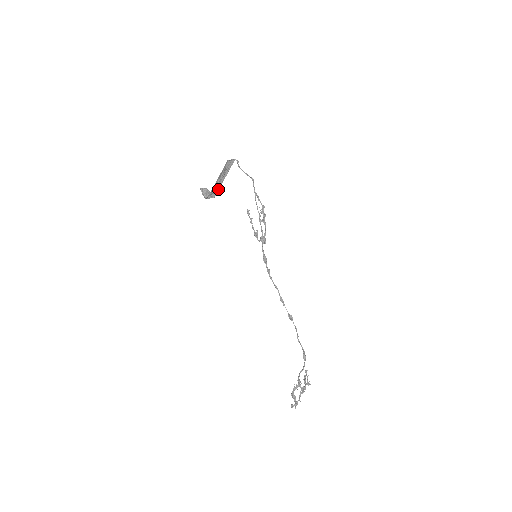
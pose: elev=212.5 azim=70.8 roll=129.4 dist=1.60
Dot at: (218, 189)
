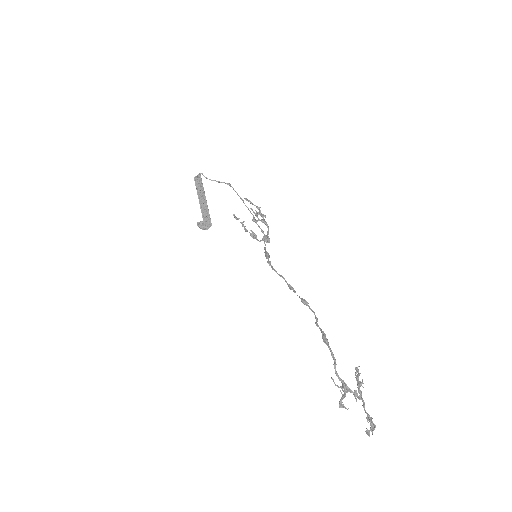
Dot at: (209, 214)
